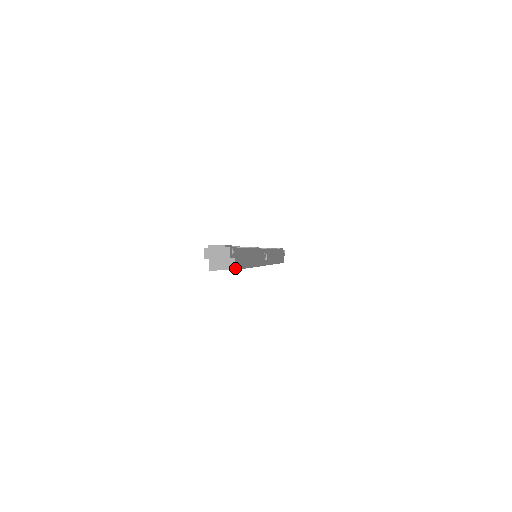
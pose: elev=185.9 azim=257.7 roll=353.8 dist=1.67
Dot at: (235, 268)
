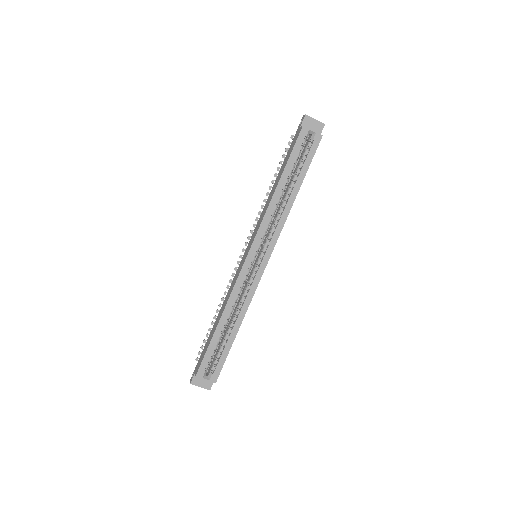
Dot at: (321, 137)
